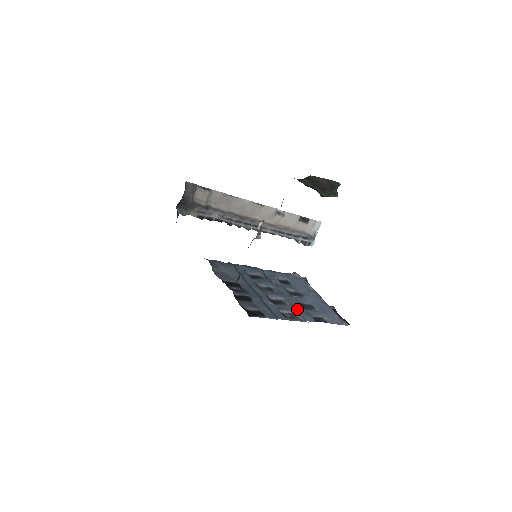
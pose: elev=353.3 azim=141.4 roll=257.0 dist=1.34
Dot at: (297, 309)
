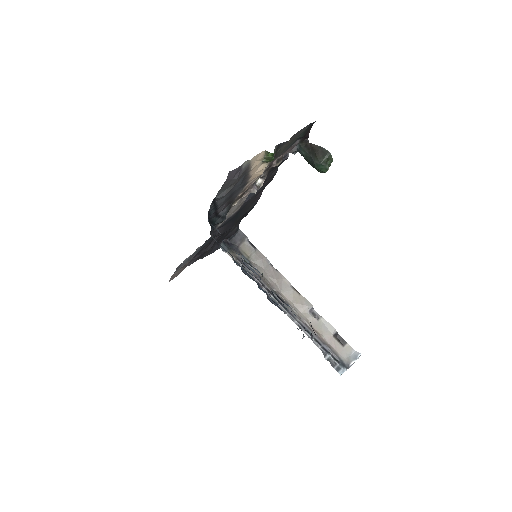
Dot at: occluded
